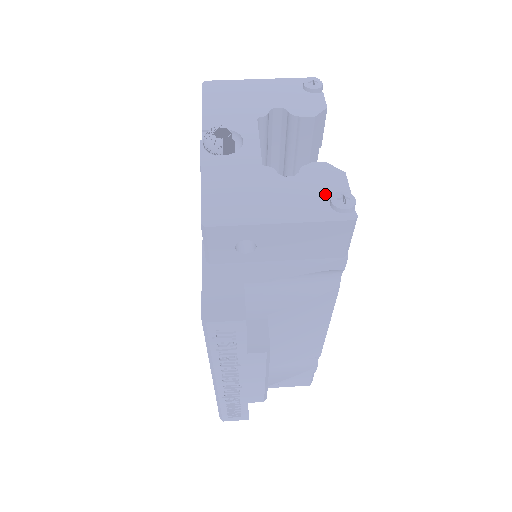
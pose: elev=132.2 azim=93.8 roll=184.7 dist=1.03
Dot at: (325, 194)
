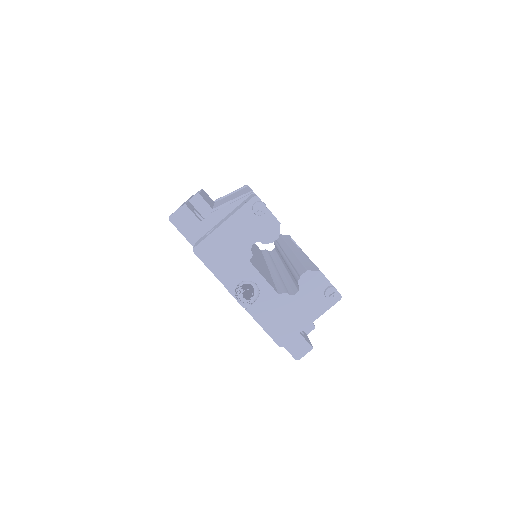
Dot at: (320, 293)
